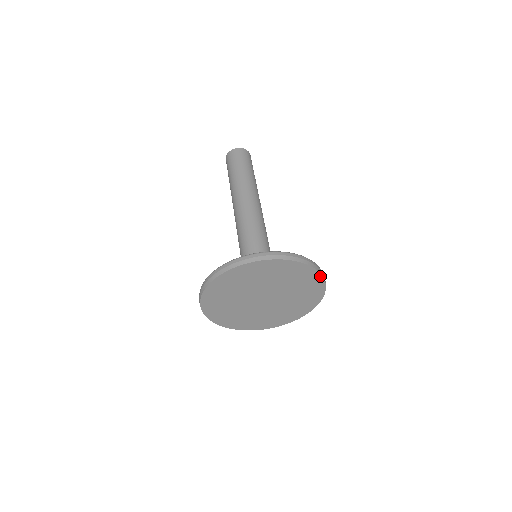
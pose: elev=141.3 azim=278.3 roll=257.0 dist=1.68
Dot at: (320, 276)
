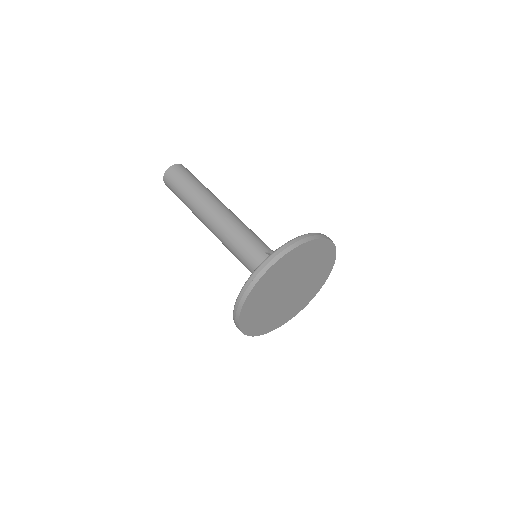
Dot at: (330, 271)
